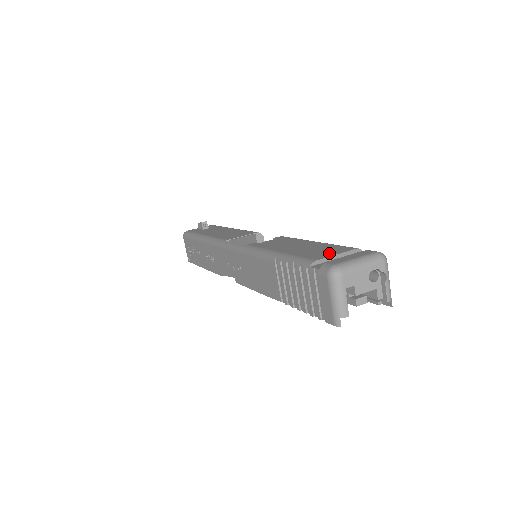
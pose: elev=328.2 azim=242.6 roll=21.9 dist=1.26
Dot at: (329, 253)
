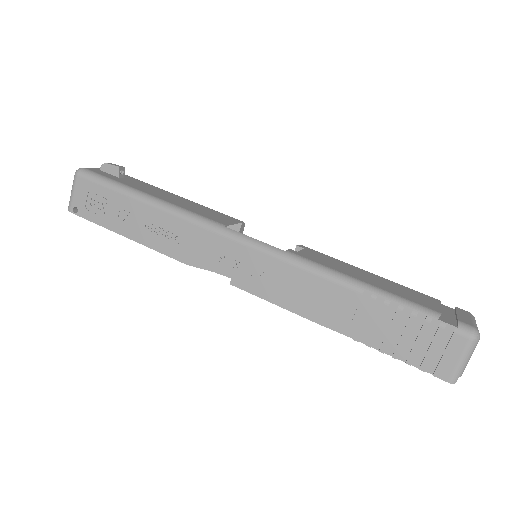
Dot at: (430, 302)
